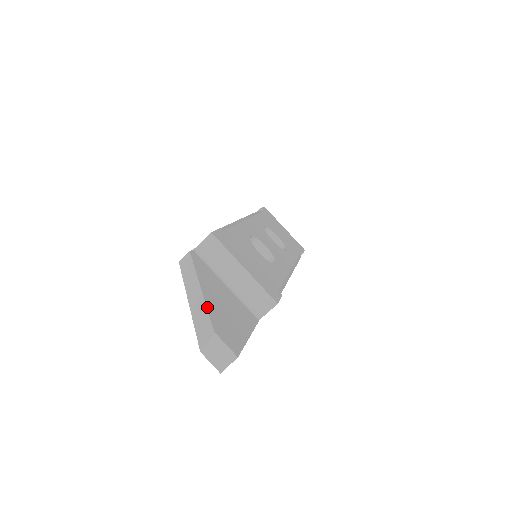
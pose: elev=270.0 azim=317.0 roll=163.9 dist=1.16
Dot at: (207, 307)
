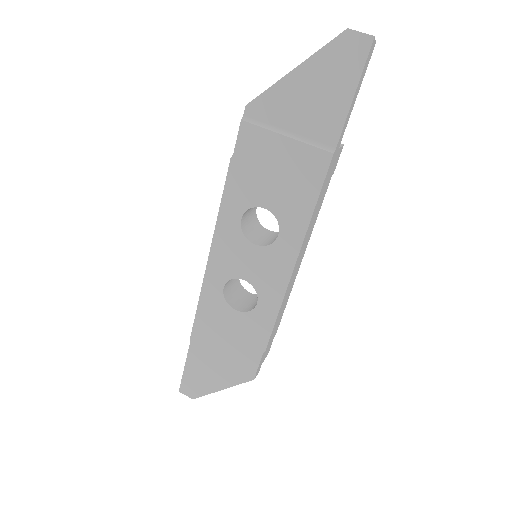
Dot at: occluded
